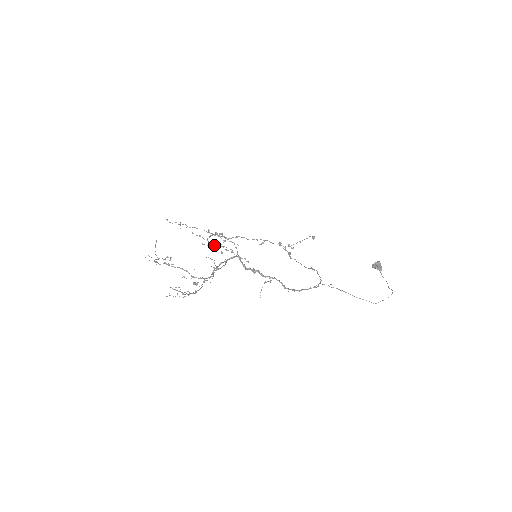
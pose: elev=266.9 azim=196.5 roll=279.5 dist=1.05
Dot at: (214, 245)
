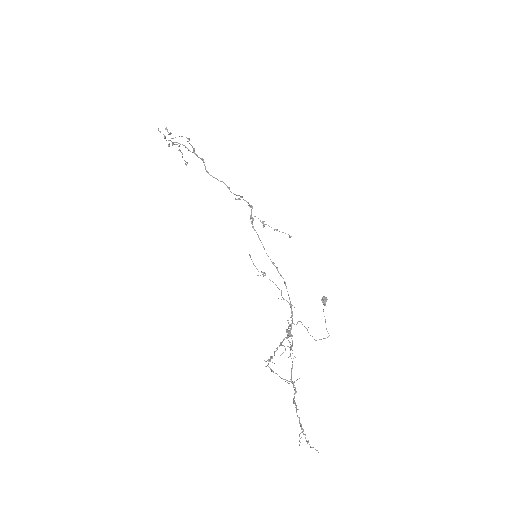
Dot at: (174, 144)
